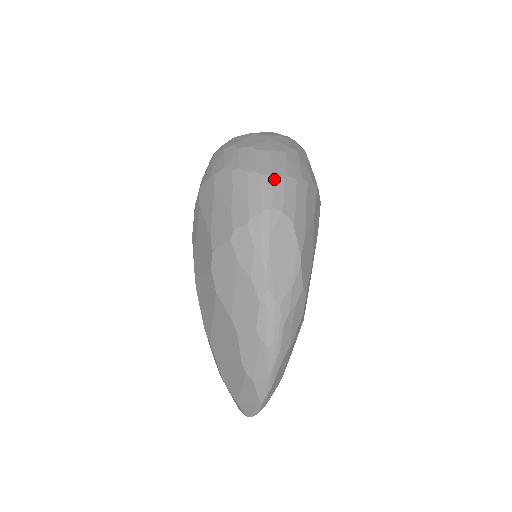
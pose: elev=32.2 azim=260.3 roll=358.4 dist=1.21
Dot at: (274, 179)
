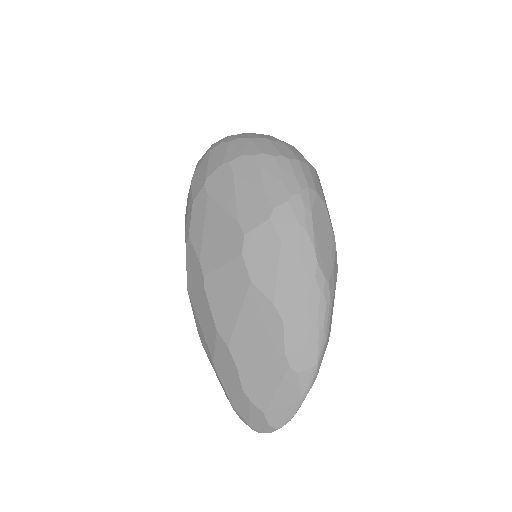
Dot at: (301, 163)
